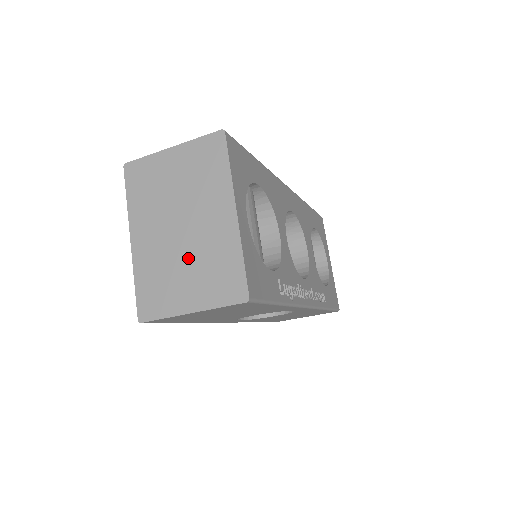
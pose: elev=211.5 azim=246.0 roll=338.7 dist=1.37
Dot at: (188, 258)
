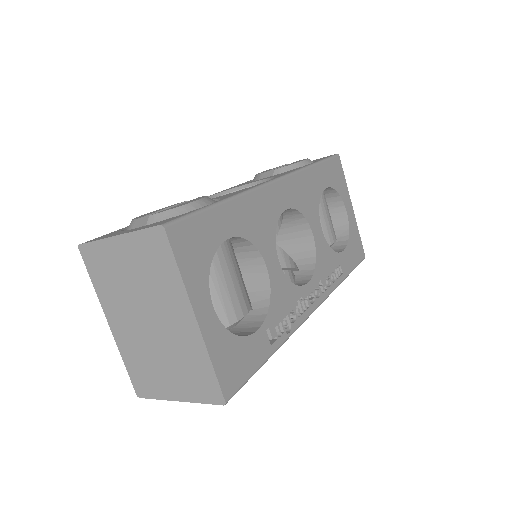
Dot at: (163, 353)
